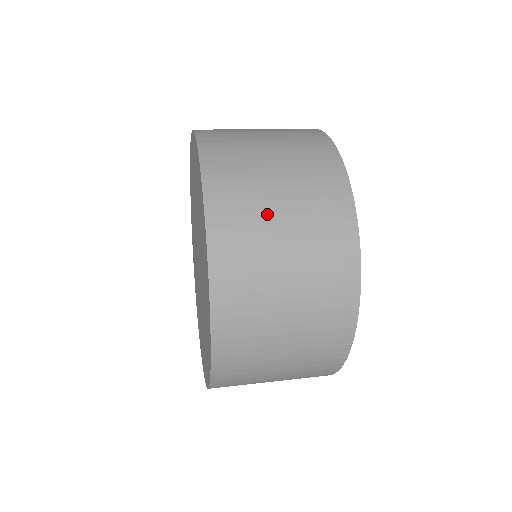
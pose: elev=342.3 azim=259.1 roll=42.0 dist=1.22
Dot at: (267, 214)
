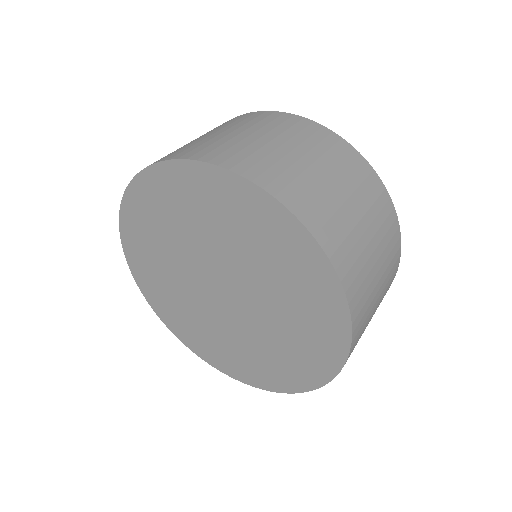
Dot at: (373, 308)
